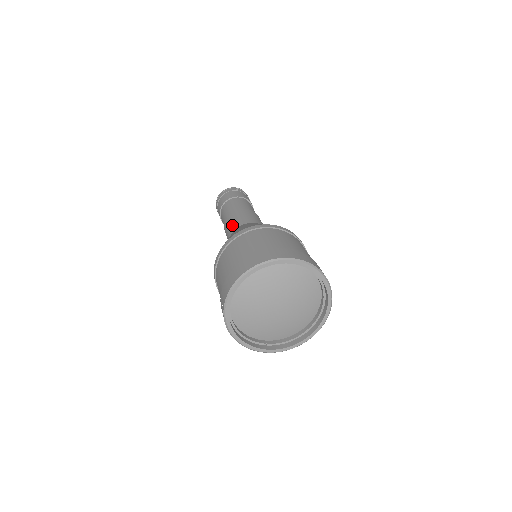
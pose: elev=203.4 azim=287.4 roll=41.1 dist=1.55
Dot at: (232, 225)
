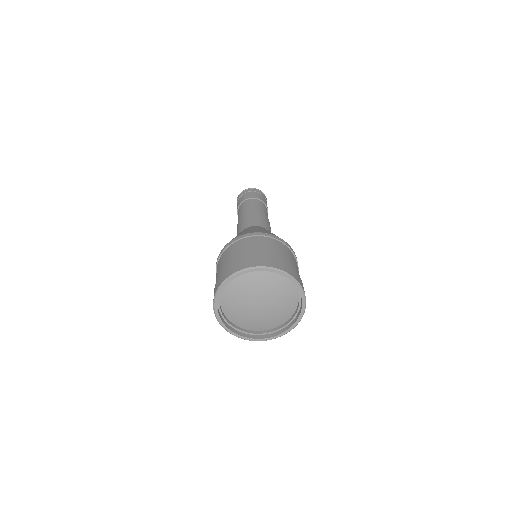
Dot at: (238, 231)
